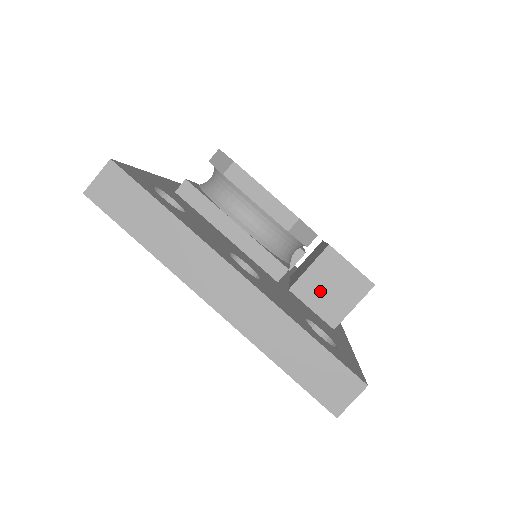
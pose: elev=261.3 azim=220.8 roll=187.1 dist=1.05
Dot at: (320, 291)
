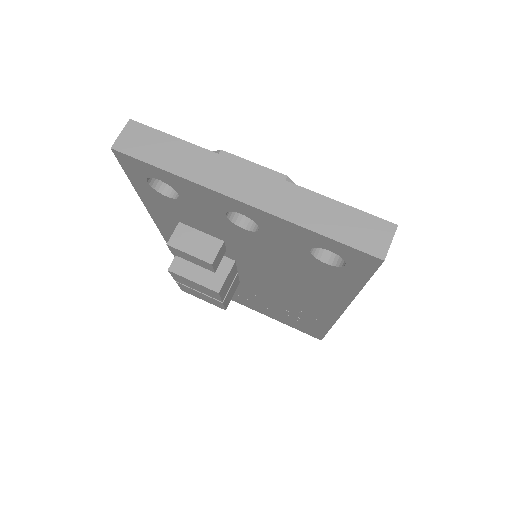
Dot at: occluded
